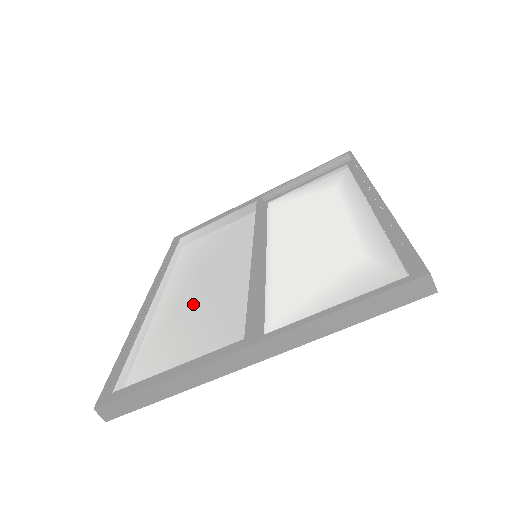
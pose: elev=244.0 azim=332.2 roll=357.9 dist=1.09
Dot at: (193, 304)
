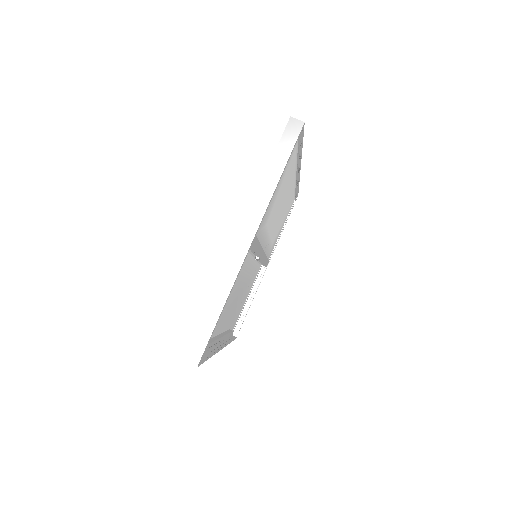
Dot at: occluded
